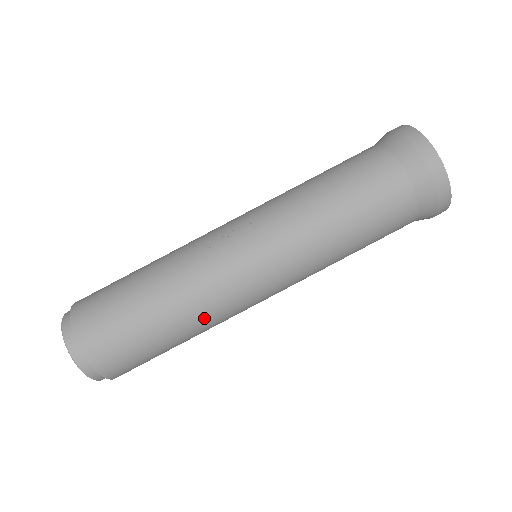
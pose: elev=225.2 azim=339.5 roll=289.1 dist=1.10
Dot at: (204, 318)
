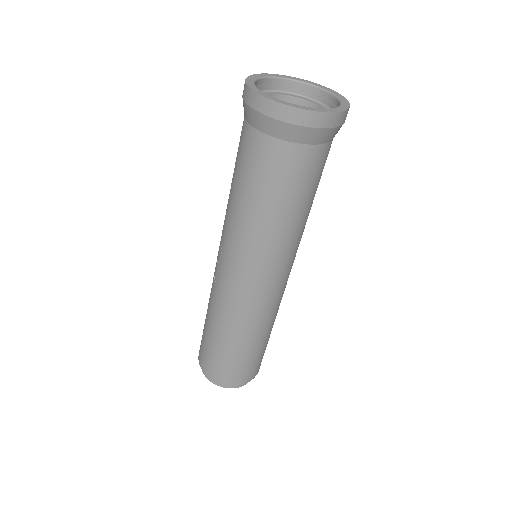
Dot at: (250, 326)
